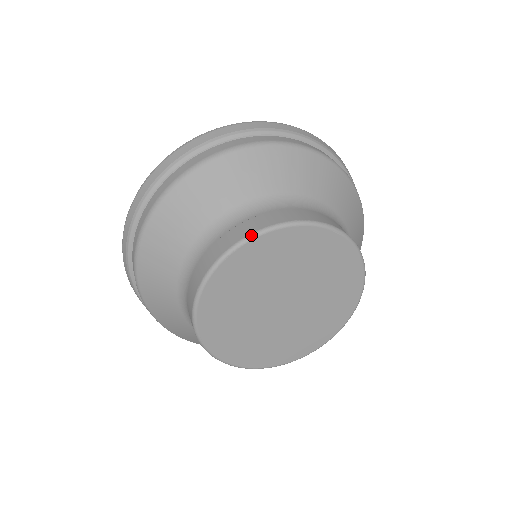
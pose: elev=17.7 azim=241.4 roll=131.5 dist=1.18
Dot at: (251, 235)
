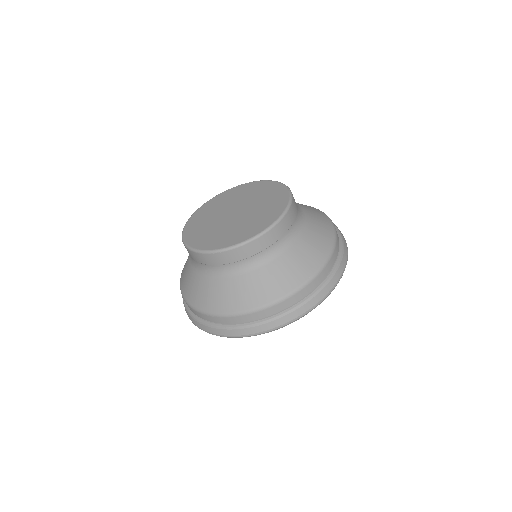
Dot at: (198, 209)
